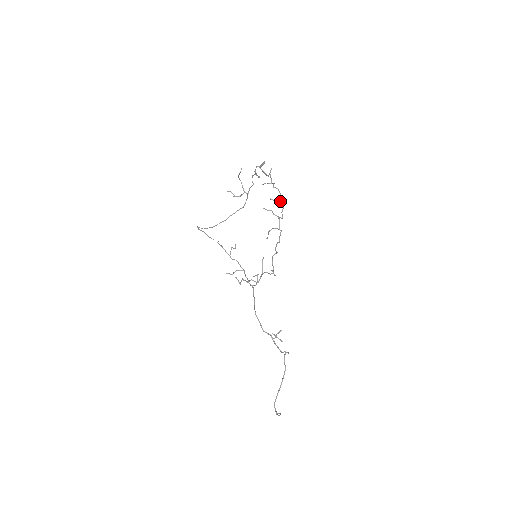
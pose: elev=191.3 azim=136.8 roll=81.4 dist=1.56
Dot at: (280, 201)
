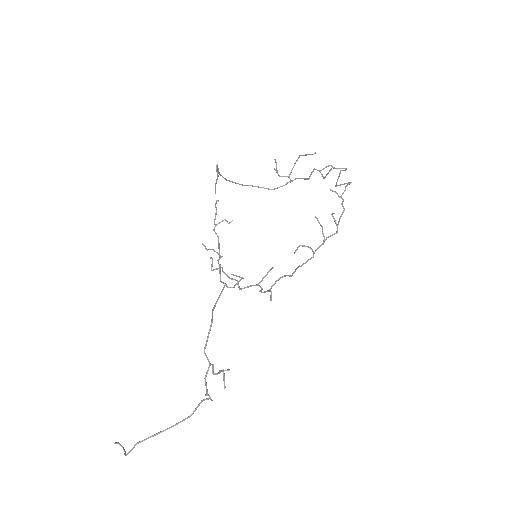
Dot at: occluded
